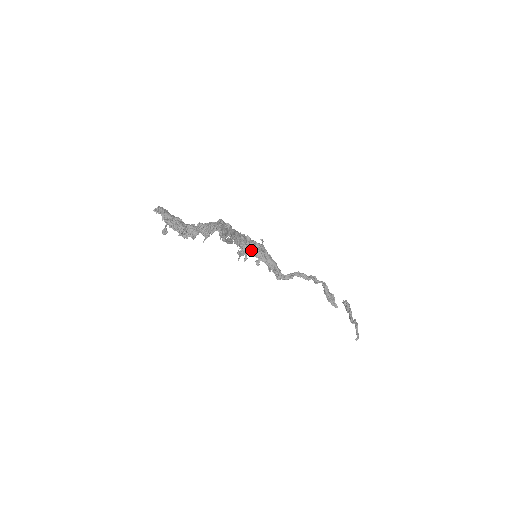
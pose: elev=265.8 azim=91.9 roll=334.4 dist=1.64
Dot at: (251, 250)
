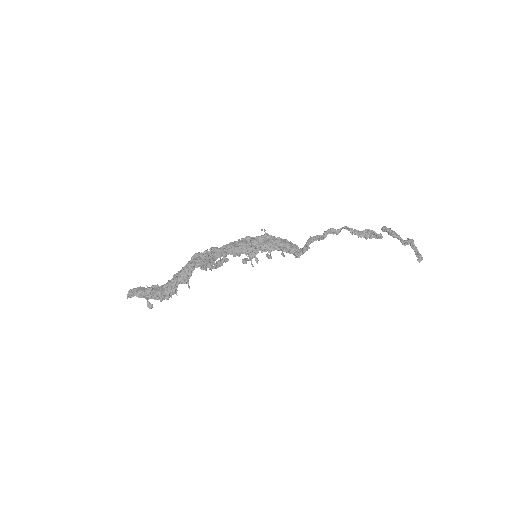
Dot at: (256, 249)
